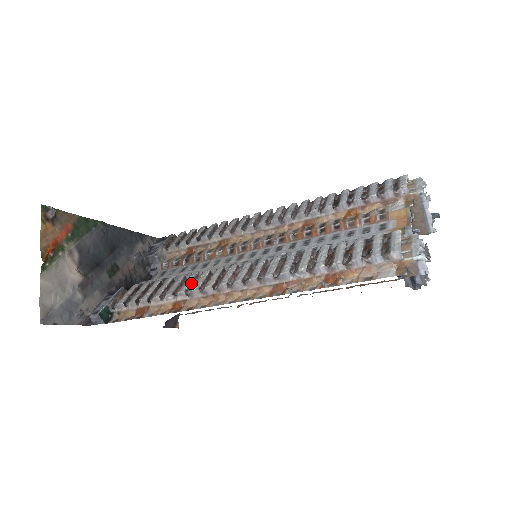
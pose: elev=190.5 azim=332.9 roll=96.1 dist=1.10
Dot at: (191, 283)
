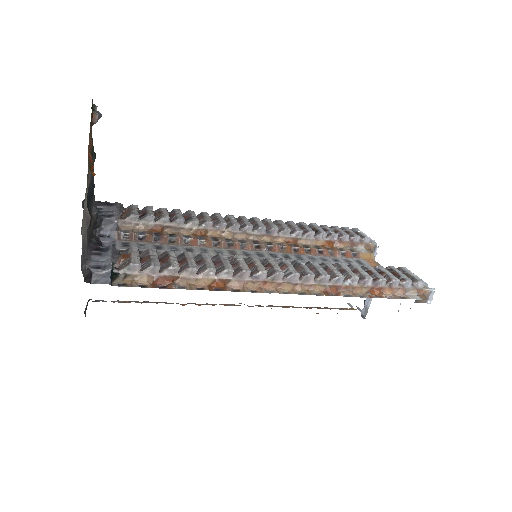
Dot at: (230, 264)
